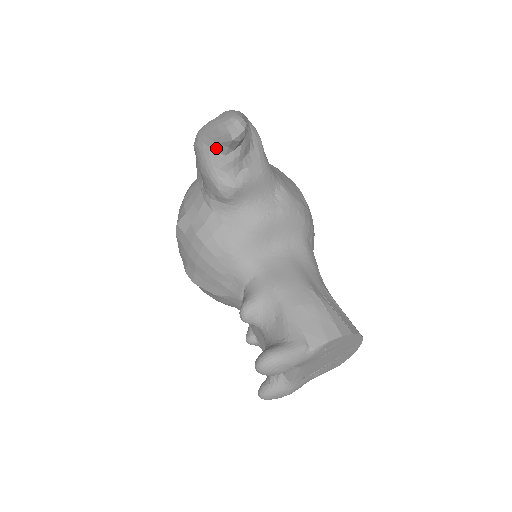
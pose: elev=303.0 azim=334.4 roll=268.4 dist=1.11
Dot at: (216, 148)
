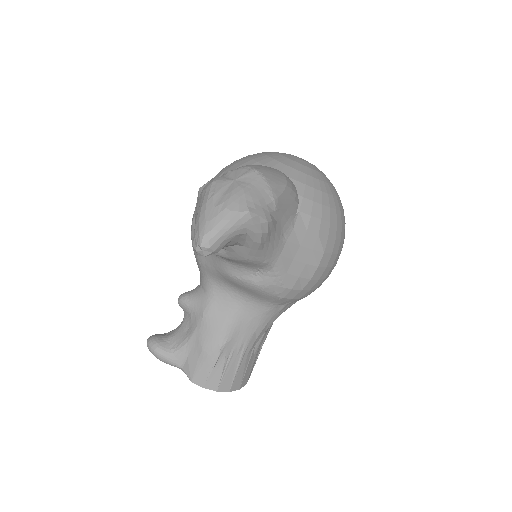
Dot at: occluded
